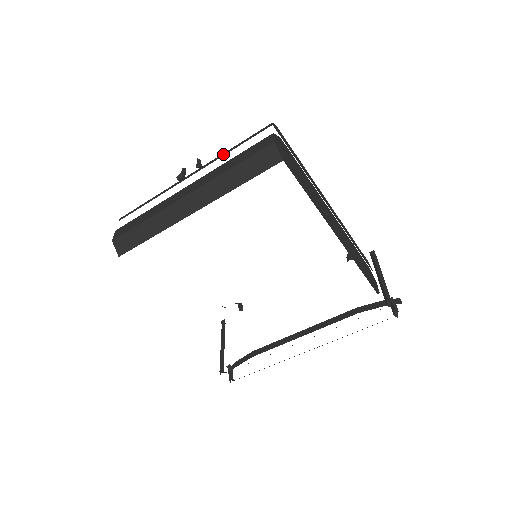
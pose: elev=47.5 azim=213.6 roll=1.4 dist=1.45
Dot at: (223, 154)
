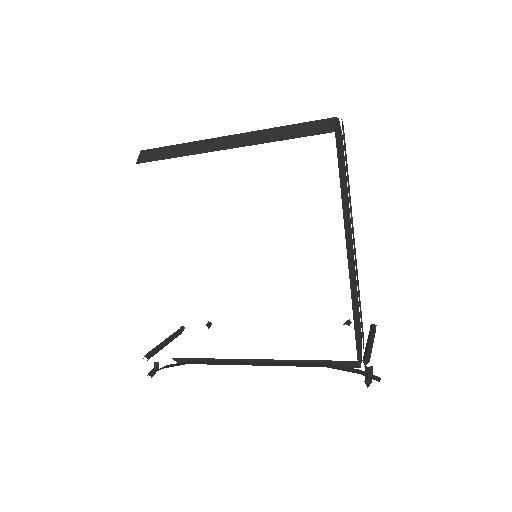
Dot at: occluded
